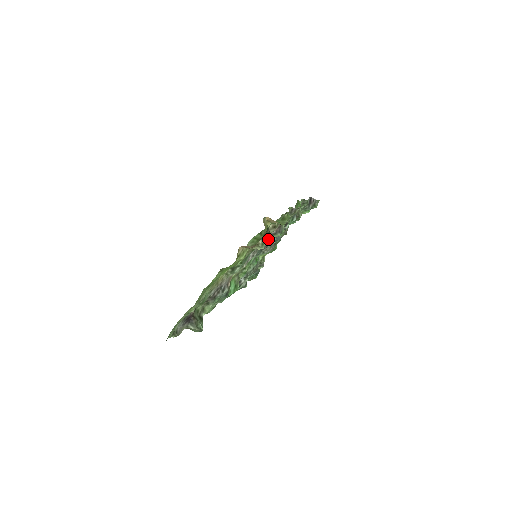
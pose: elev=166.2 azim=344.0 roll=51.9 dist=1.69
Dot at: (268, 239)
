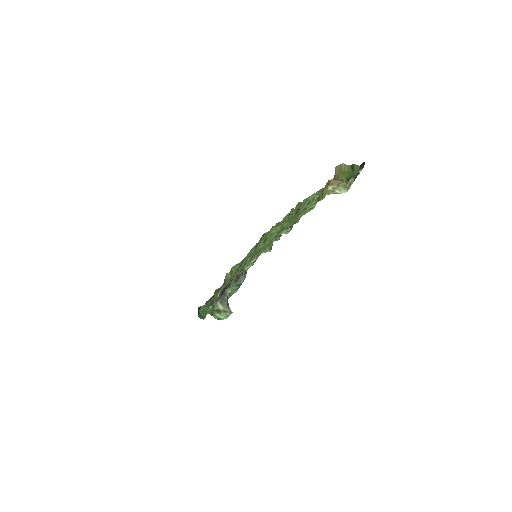
Dot at: (299, 219)
